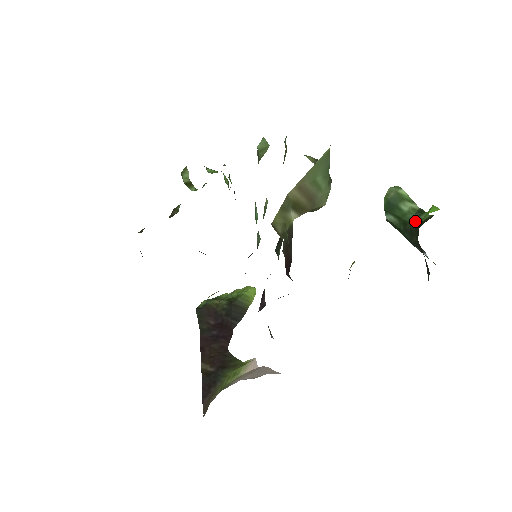
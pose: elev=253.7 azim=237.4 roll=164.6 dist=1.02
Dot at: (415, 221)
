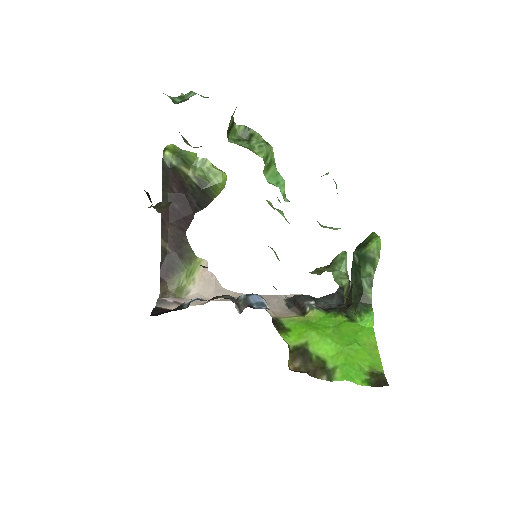
Dot at: (363, 285)
